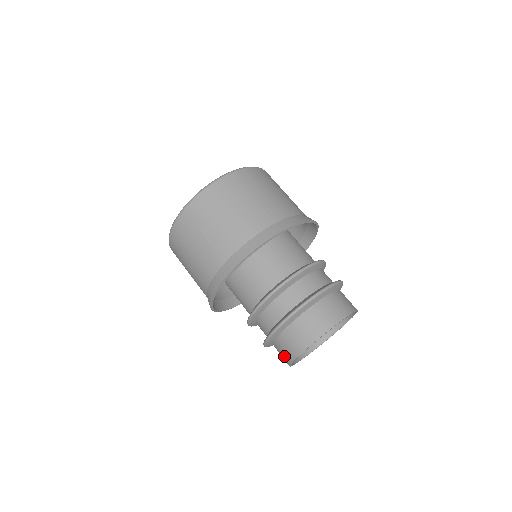
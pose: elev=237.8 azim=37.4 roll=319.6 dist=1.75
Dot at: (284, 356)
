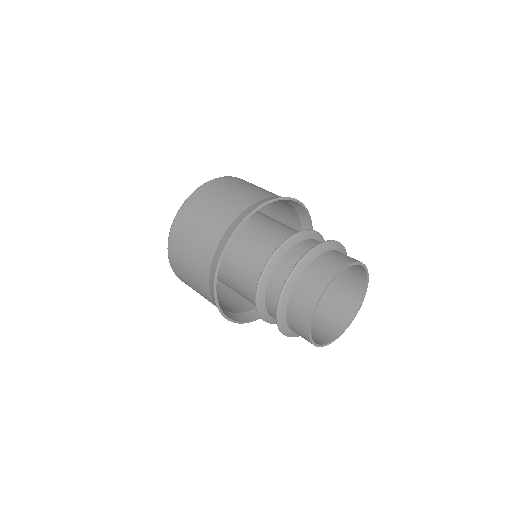
Dot at: occluded
